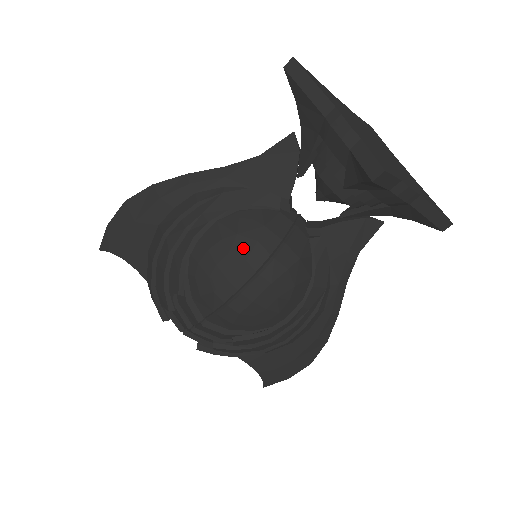
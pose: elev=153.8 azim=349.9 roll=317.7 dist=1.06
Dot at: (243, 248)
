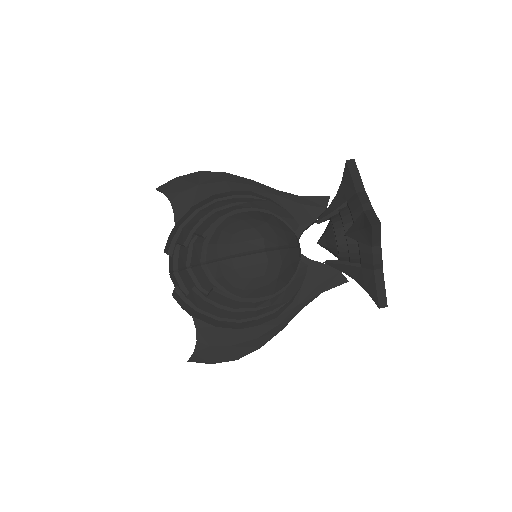
Dot at: (266, 231)
